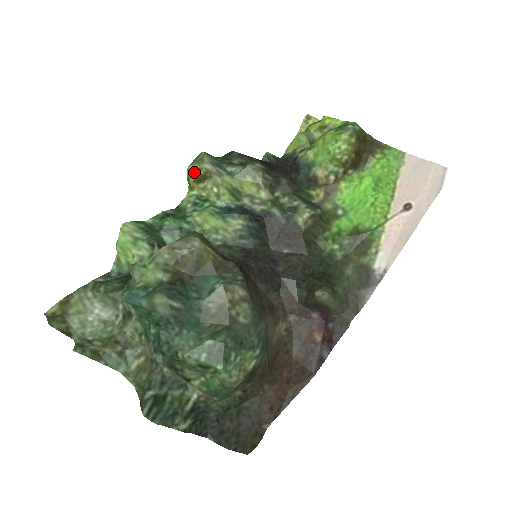
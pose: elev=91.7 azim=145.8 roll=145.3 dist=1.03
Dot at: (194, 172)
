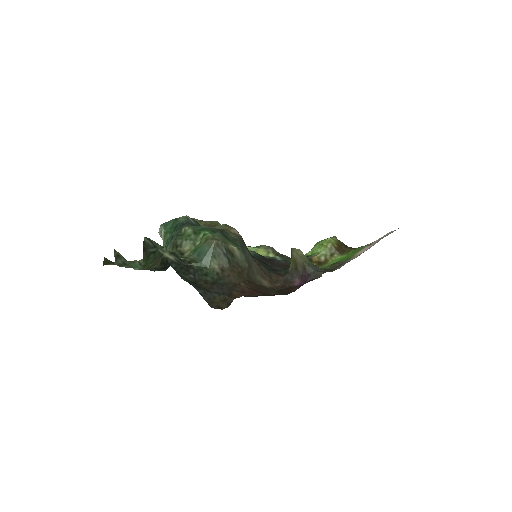
Dot at: occluded
